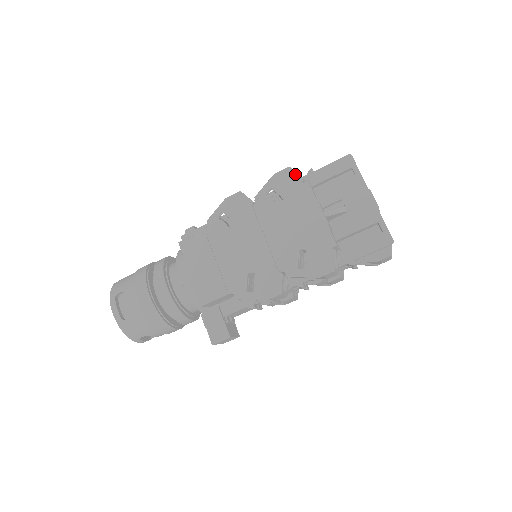
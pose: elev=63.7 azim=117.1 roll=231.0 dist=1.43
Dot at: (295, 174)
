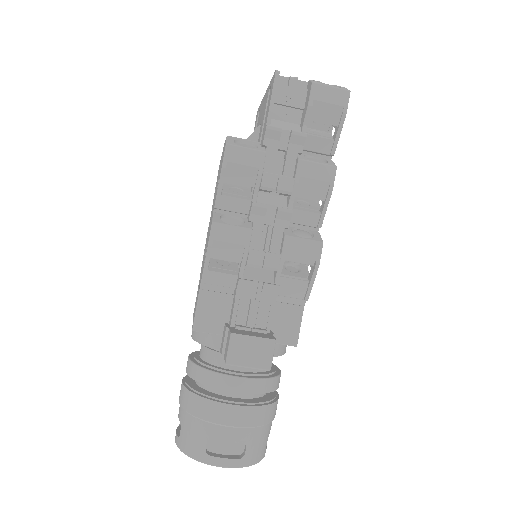
Dot at: occluded
